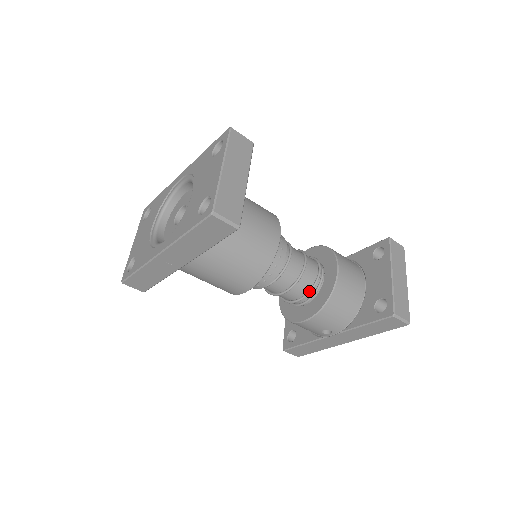
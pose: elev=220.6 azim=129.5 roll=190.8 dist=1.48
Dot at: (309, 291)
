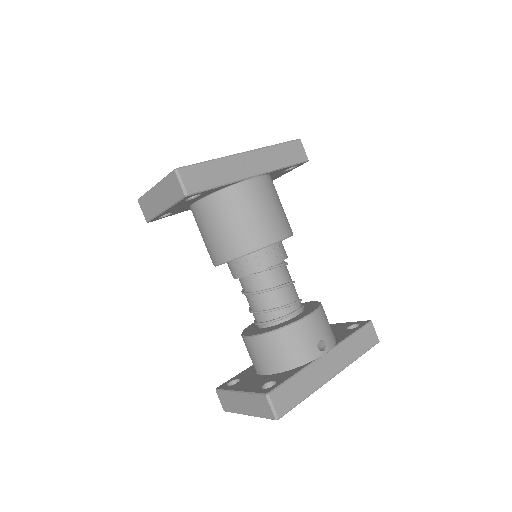
Dot at: (301, 299)
